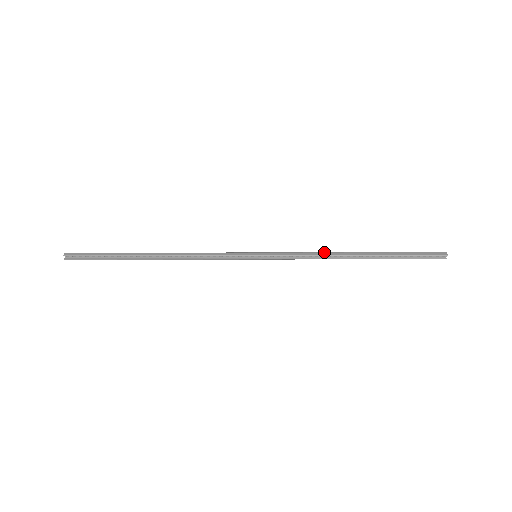
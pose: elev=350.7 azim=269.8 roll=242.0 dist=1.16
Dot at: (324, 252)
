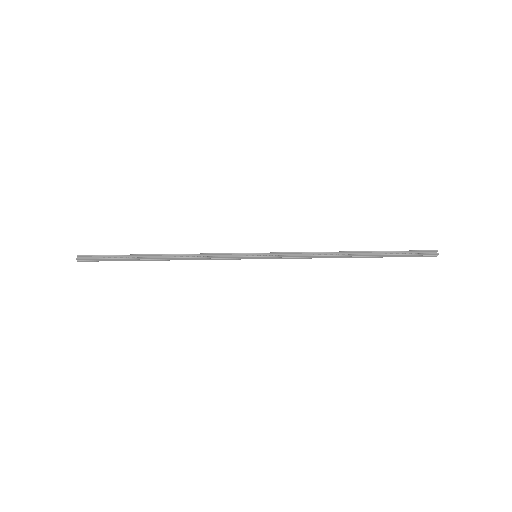
Dot at: (320, 254)
